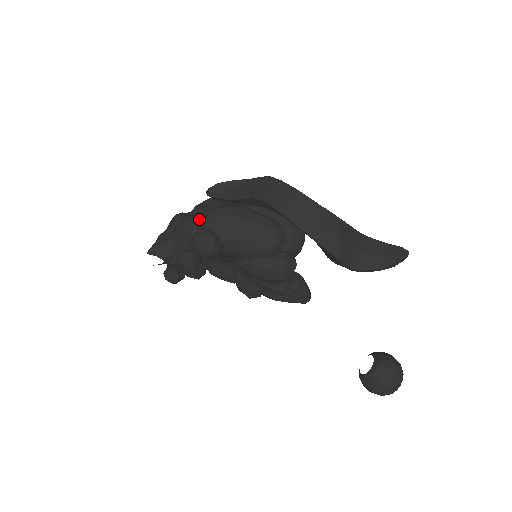
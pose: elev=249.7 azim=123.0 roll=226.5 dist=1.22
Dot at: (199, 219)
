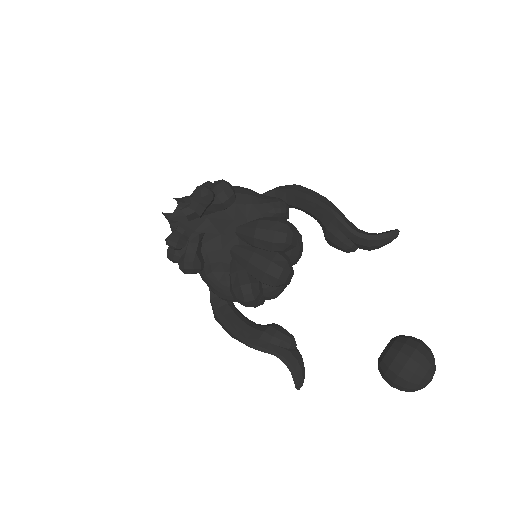
Dot at: occluded
